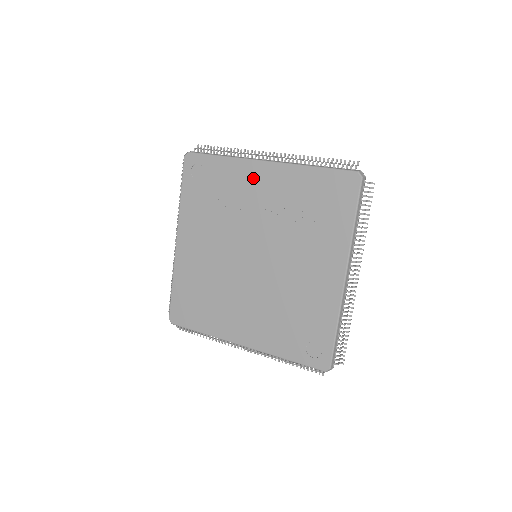
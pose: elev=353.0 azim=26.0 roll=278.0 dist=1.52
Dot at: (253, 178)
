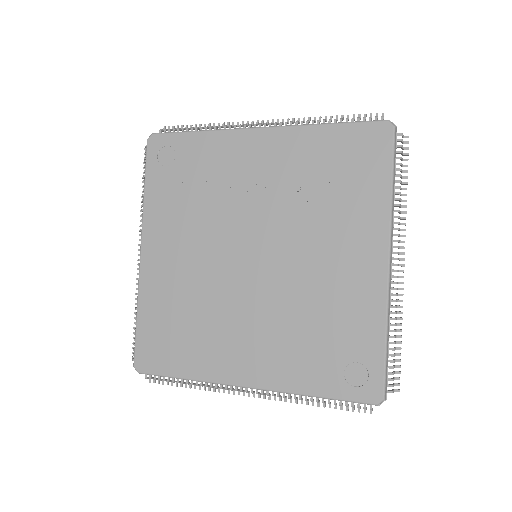
Dot at: (244, 151)
